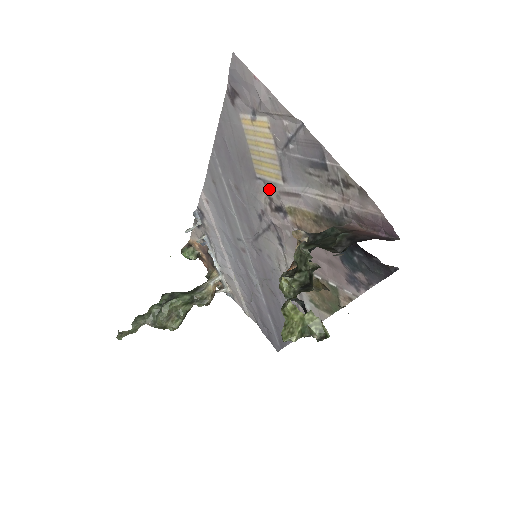
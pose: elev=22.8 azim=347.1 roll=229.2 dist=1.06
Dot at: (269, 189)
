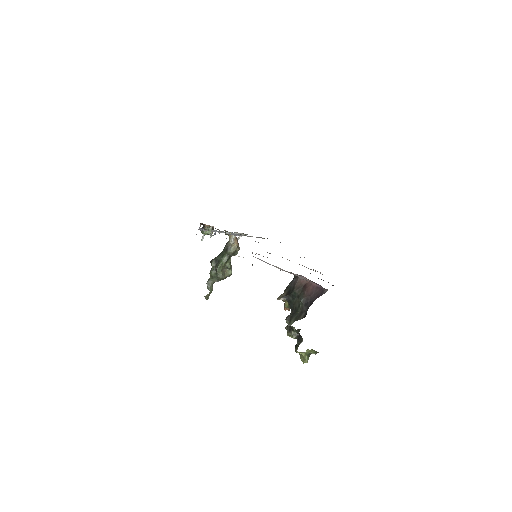
Dot at: occluded
